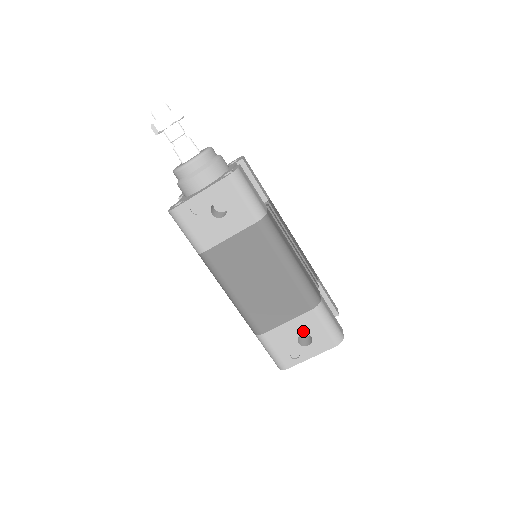
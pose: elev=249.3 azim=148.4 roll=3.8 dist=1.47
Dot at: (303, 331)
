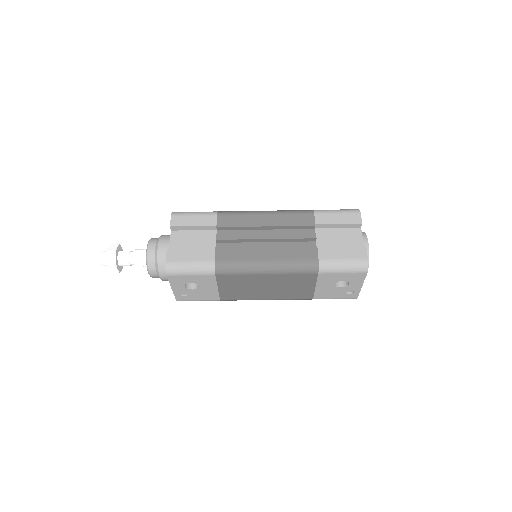
Dot at: (333, 283)
